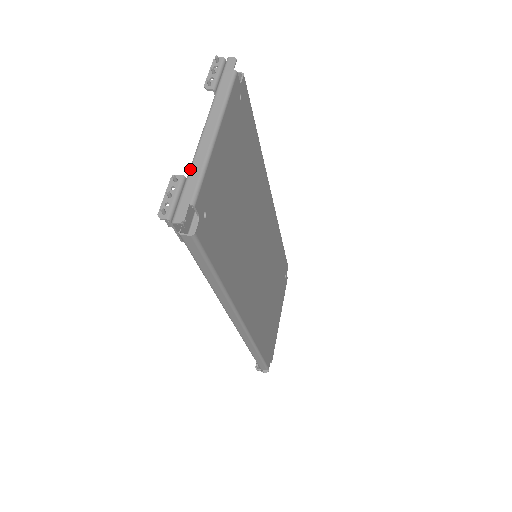
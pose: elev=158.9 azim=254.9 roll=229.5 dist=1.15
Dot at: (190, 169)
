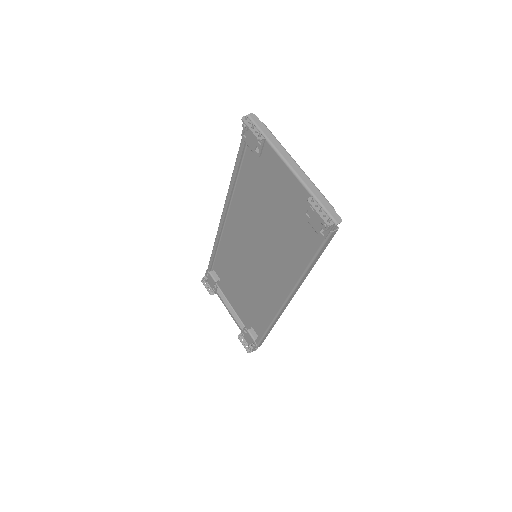
Dot at: (311, 191)
